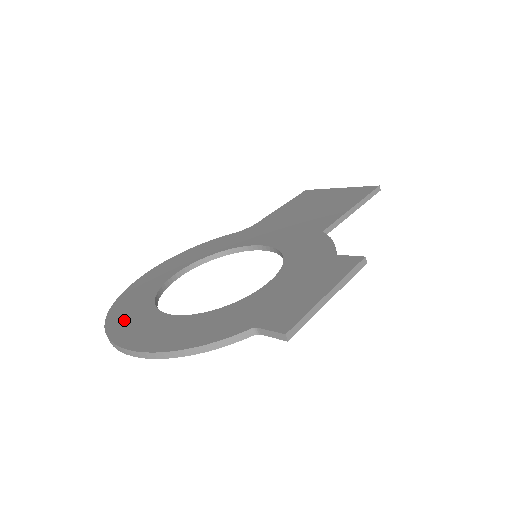
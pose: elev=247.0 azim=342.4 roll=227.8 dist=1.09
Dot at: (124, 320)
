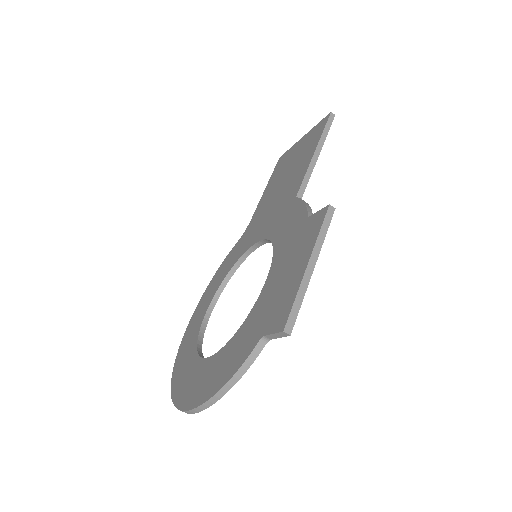
Dot at: (181, 381)
